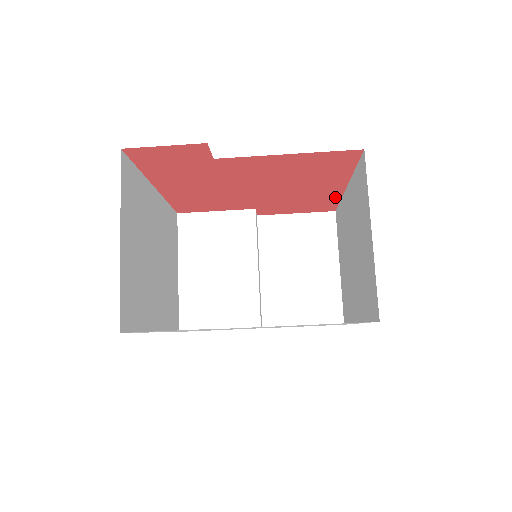
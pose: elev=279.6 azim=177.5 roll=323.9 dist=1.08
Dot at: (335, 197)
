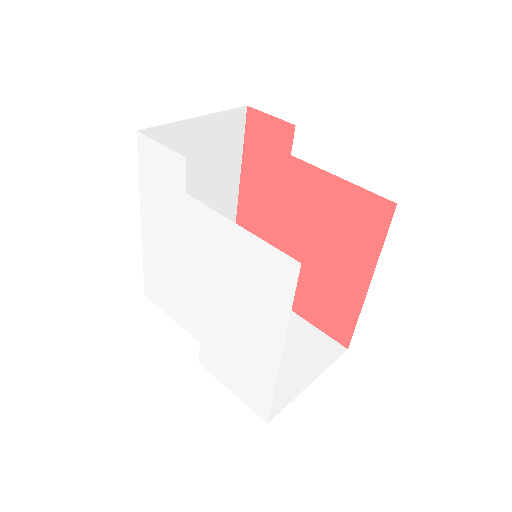
Dot at: (355, 308)
